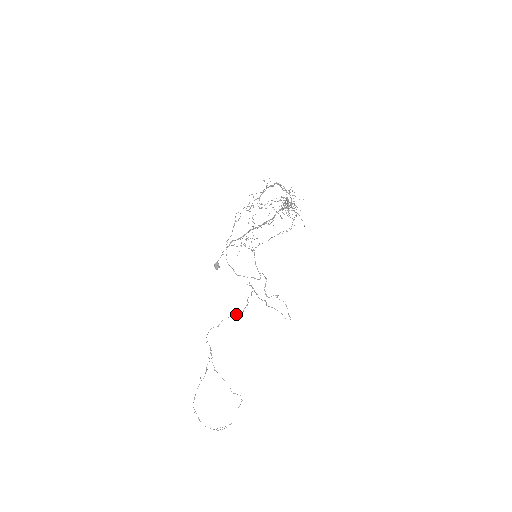
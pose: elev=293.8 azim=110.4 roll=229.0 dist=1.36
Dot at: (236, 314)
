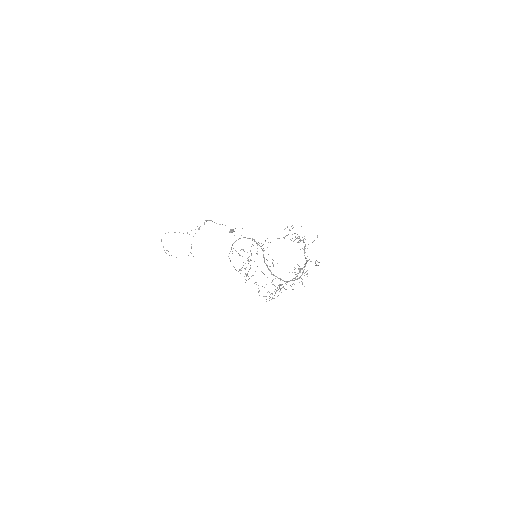
Dot at: occluded
